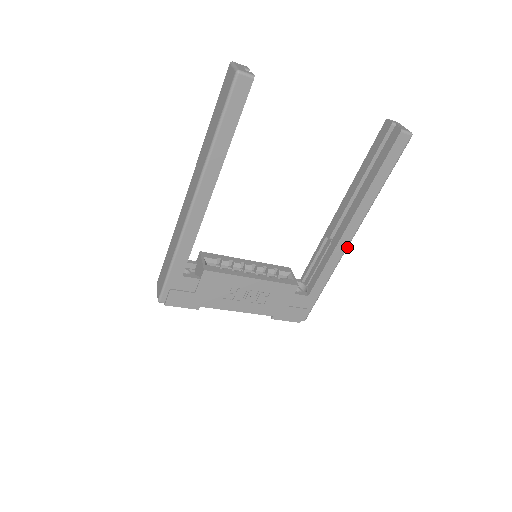
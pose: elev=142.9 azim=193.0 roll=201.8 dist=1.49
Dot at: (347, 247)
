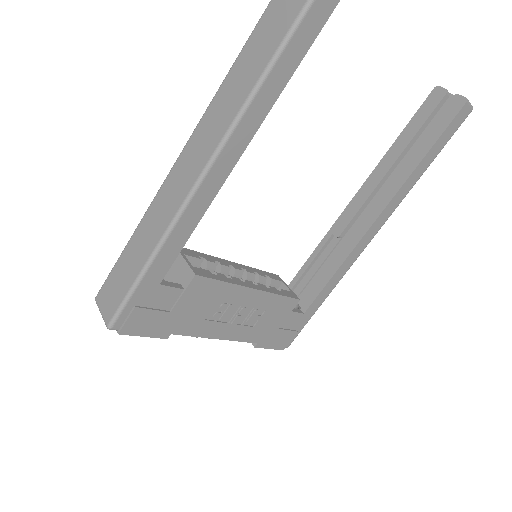
Dot at: occluded
